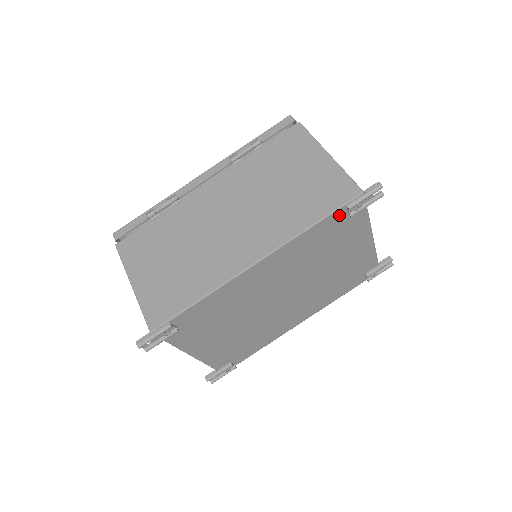
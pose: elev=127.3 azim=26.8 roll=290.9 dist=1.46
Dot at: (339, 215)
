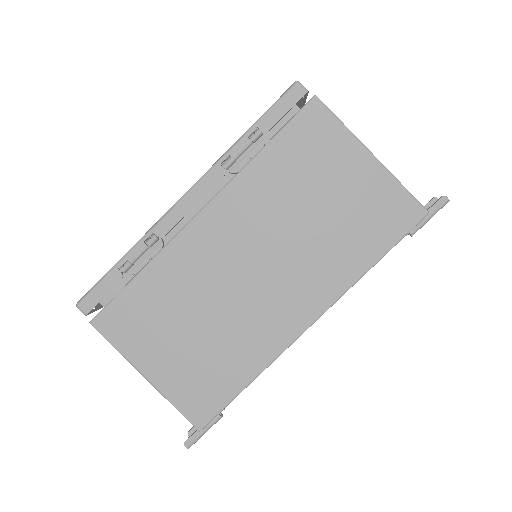
Dot at: occluded
